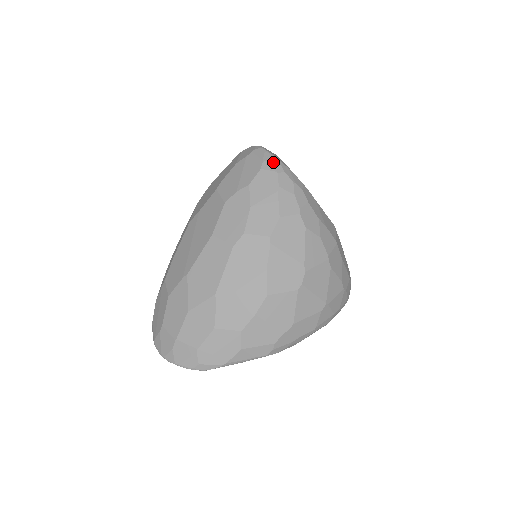
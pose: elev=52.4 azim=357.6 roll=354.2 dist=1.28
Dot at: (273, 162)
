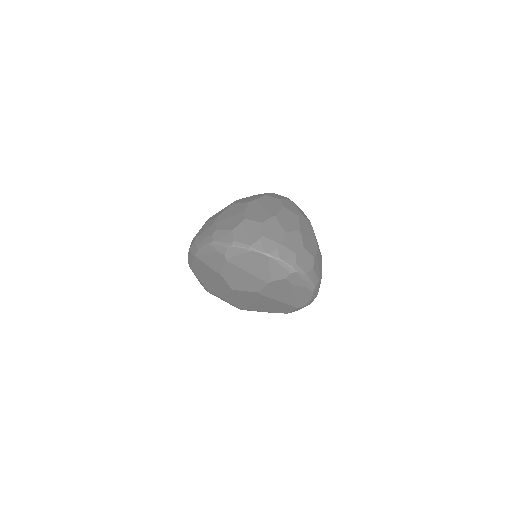
Dot at: occluded
